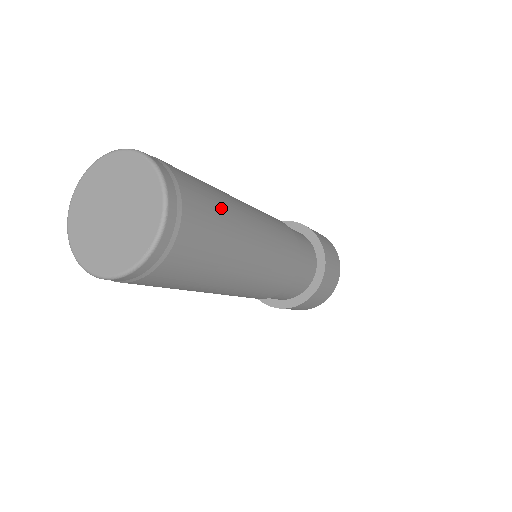
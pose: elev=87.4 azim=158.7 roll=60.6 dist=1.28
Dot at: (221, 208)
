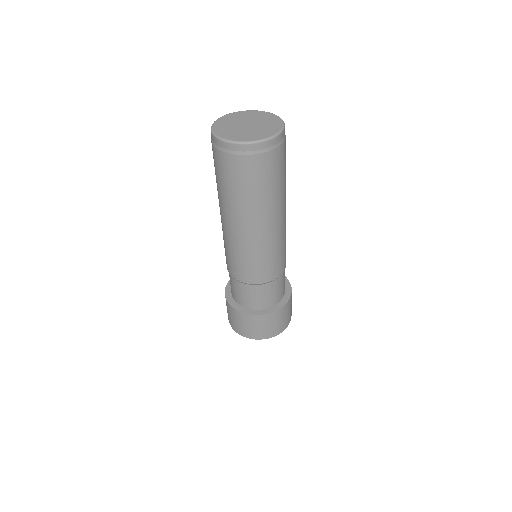
Dot at: (280, 183)
